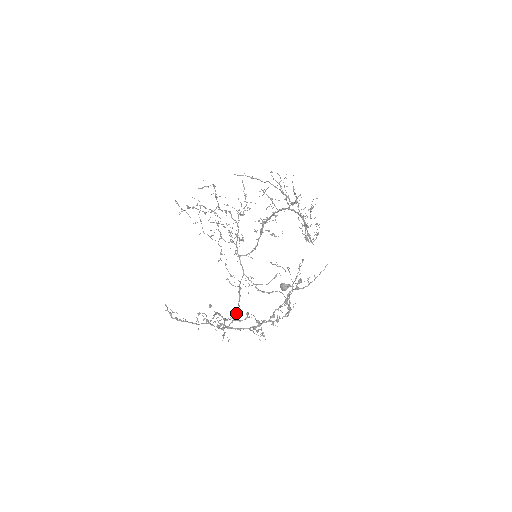
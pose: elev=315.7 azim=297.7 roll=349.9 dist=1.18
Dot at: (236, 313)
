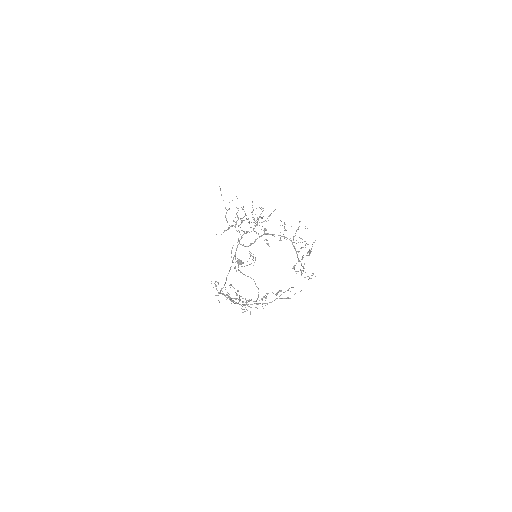
Dot at: occluded
